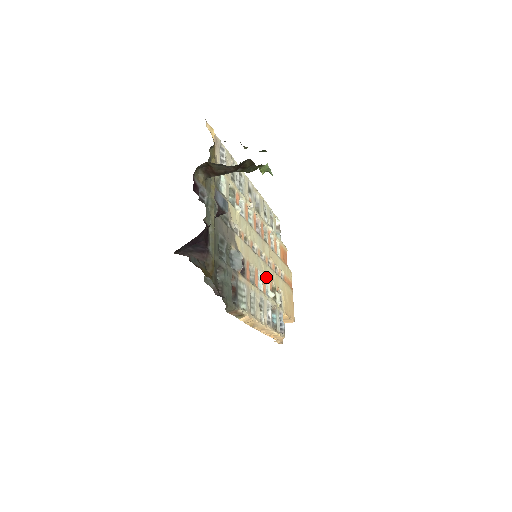
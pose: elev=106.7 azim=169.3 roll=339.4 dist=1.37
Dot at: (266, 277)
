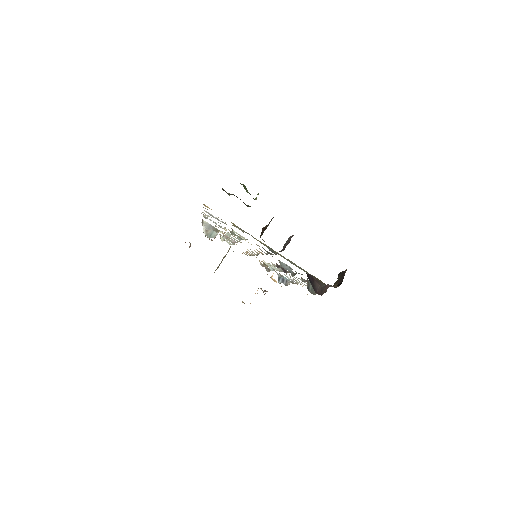
Dot at: (264, 262)
